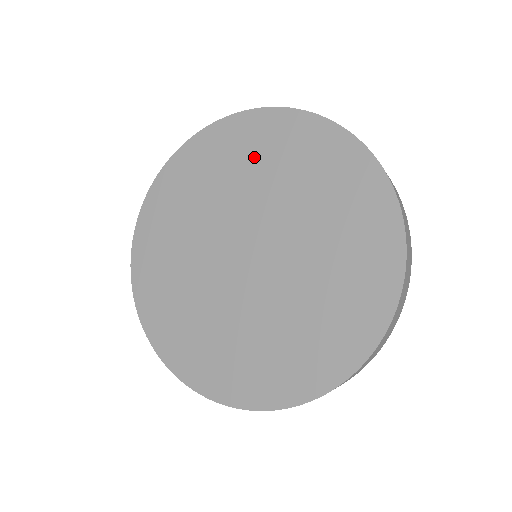
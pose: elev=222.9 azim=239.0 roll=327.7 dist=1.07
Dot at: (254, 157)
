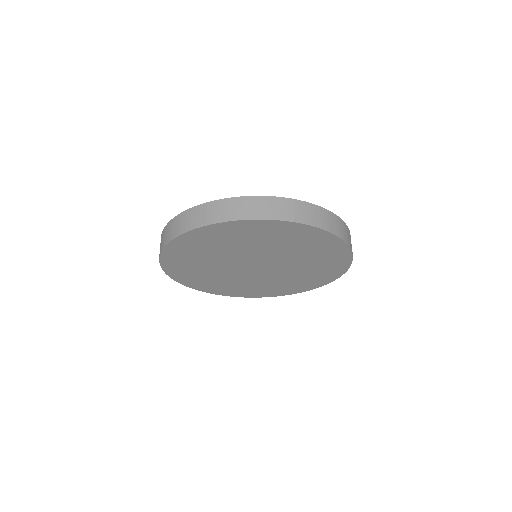
Dot at: (199, 253)
